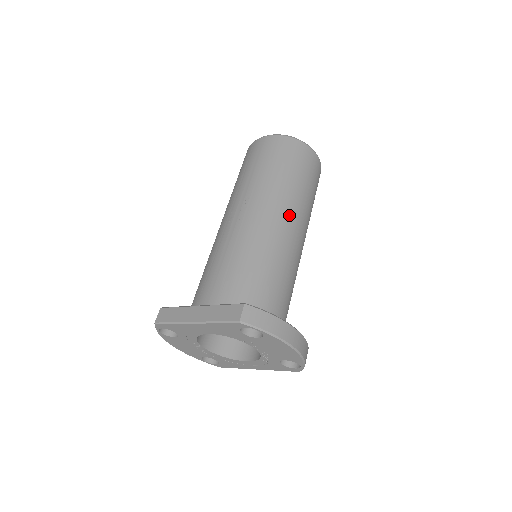
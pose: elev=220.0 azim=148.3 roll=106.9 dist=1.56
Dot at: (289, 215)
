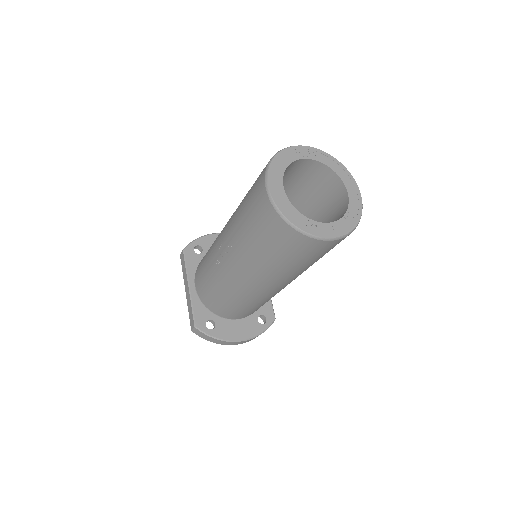
Dot at: (261, 282)
